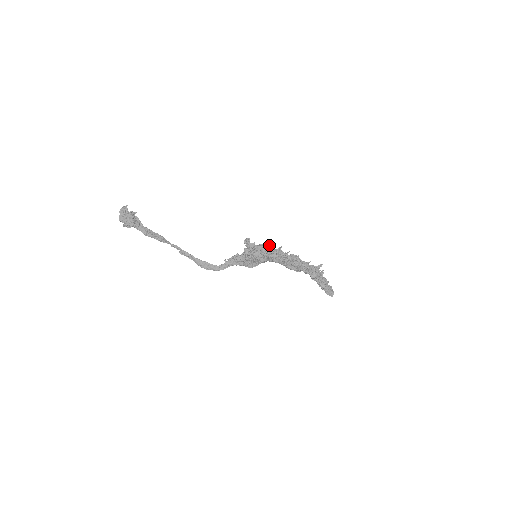
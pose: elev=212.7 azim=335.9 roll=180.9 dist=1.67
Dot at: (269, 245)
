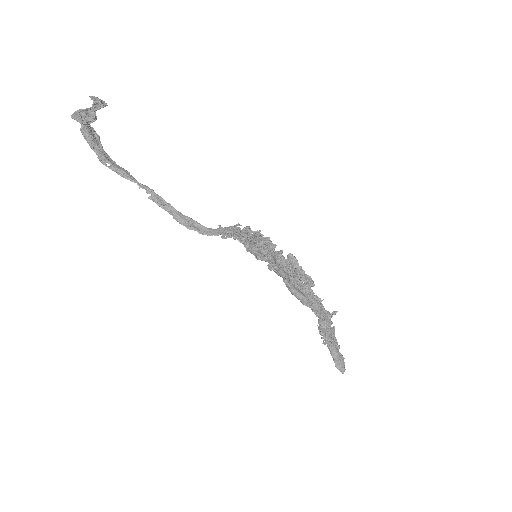
Dot at: occluded
